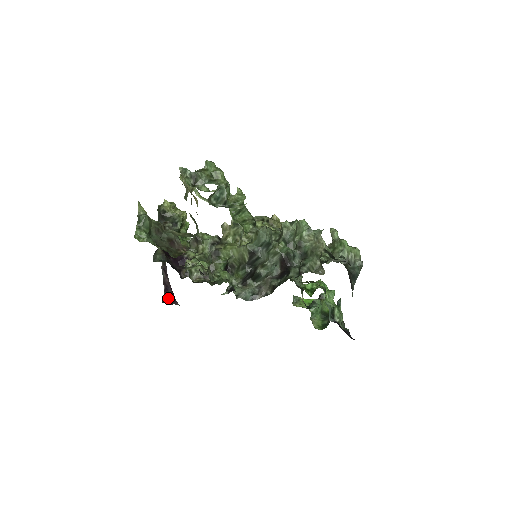
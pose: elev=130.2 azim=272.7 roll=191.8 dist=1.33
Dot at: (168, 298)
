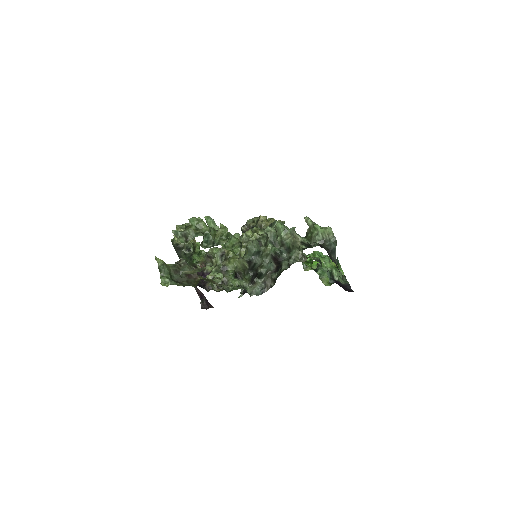
Dot at: (205, 304)
